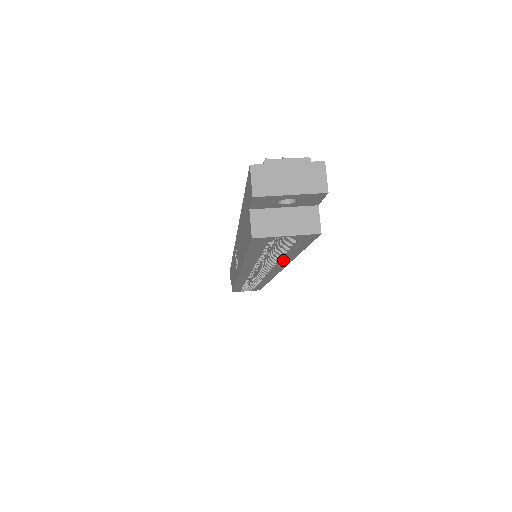
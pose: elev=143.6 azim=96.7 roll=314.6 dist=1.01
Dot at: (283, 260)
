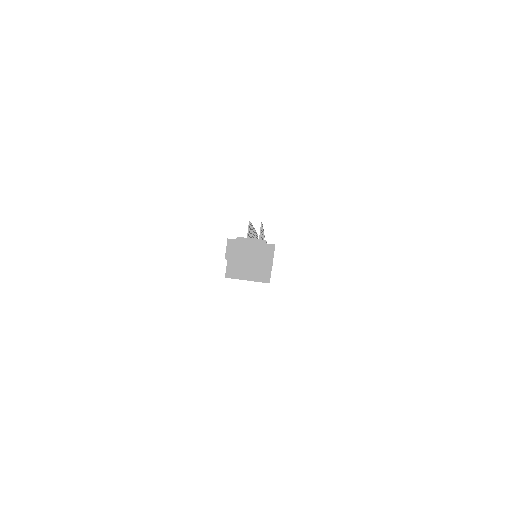
Dot at: occluded
